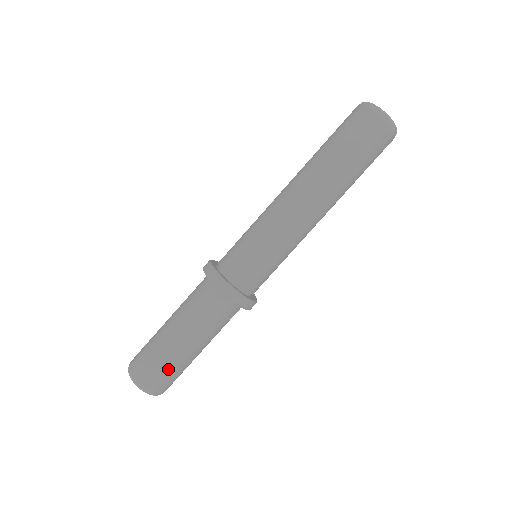
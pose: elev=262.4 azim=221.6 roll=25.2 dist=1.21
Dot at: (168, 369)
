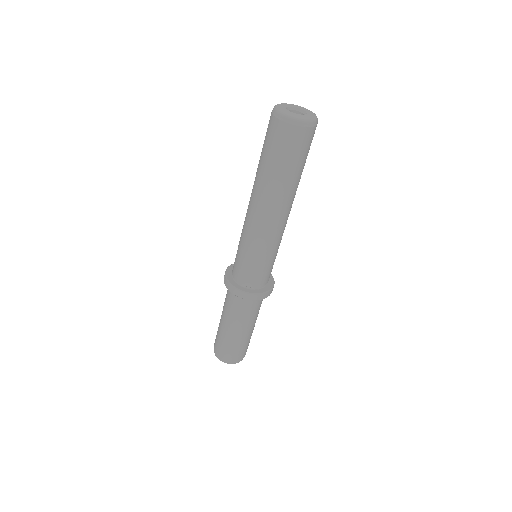
Dot at: (223, 344)
